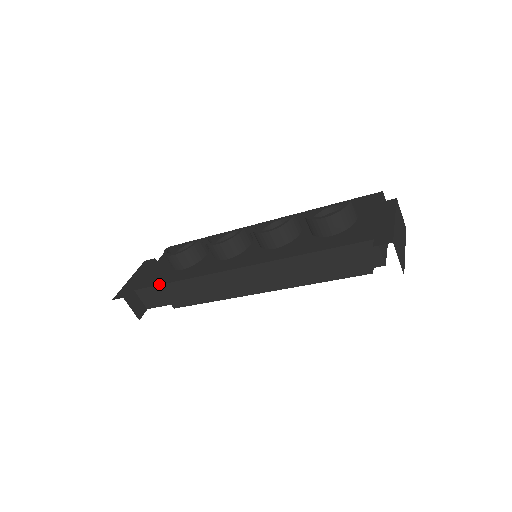
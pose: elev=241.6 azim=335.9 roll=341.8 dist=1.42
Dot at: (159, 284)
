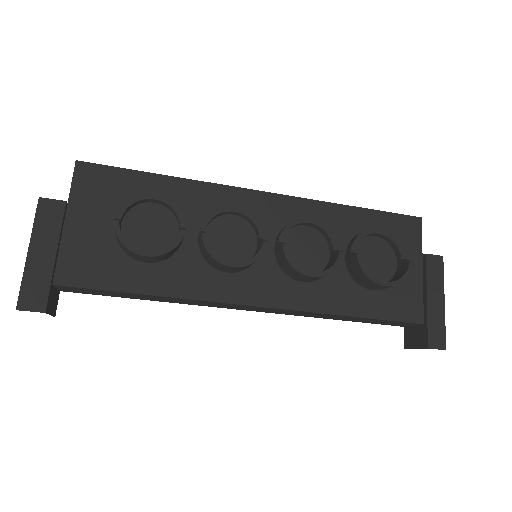
Dot at: (110, 290)
